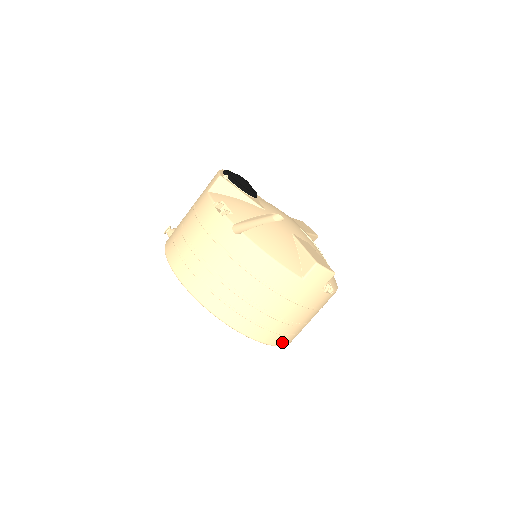
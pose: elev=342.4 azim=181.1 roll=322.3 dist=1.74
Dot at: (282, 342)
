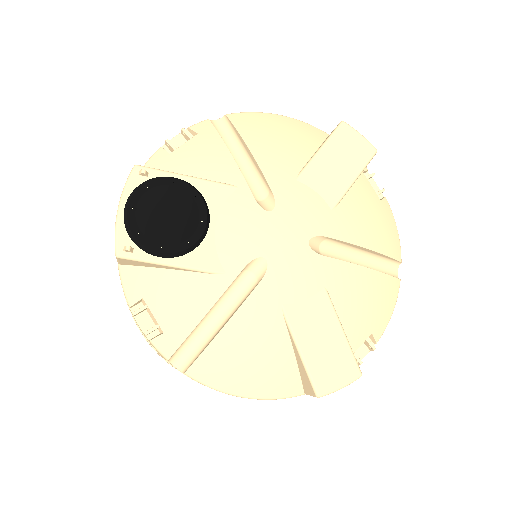
Dot at: occluded
